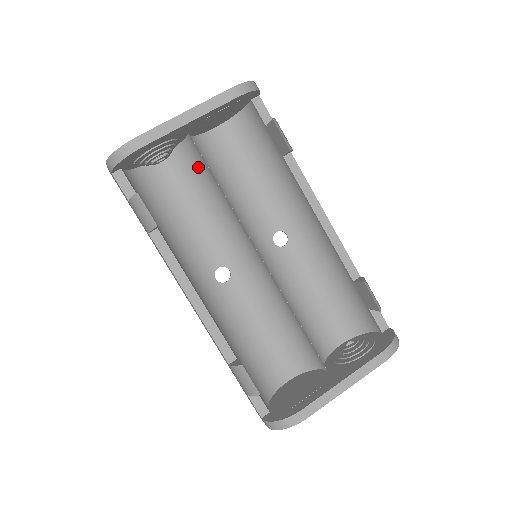
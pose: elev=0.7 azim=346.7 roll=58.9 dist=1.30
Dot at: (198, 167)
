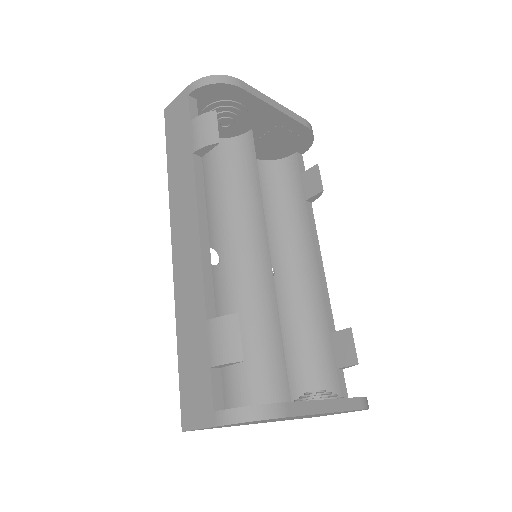
Dot at: (239, 160)
